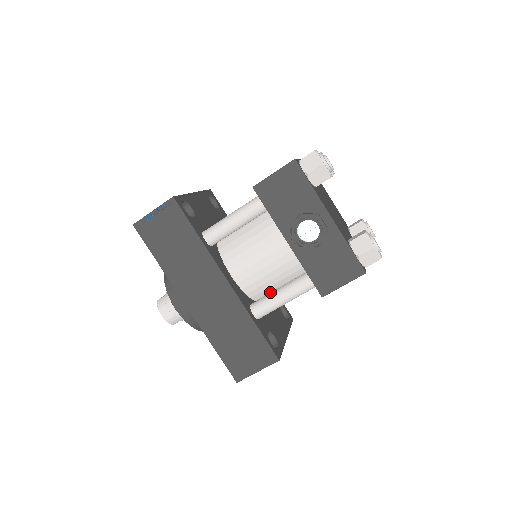
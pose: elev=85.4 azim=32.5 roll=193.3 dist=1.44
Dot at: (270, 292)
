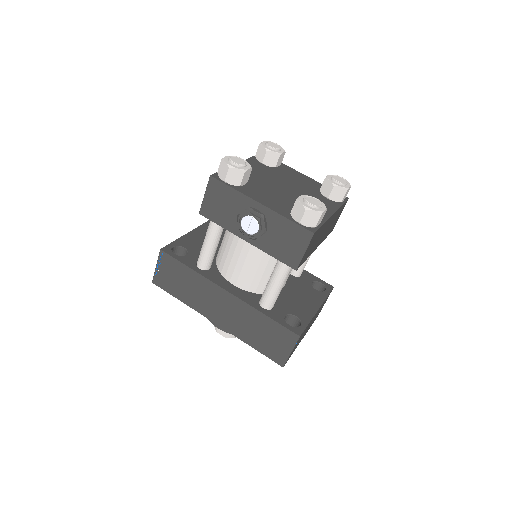
Dot at: occluded
